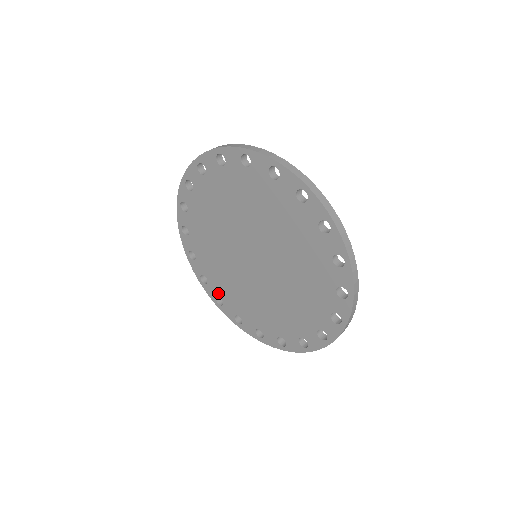
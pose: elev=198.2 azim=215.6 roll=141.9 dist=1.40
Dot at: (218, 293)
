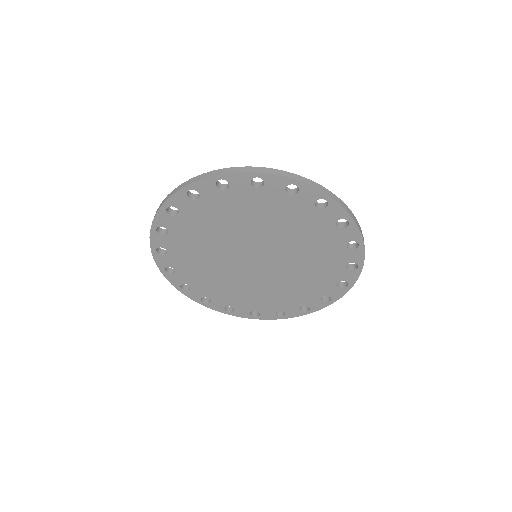
Dot at: (204, 294)
